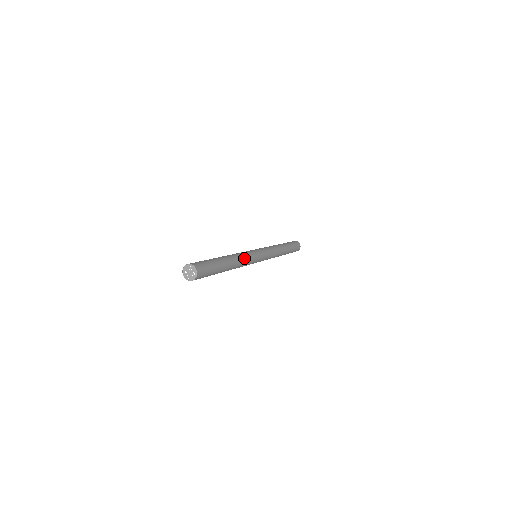
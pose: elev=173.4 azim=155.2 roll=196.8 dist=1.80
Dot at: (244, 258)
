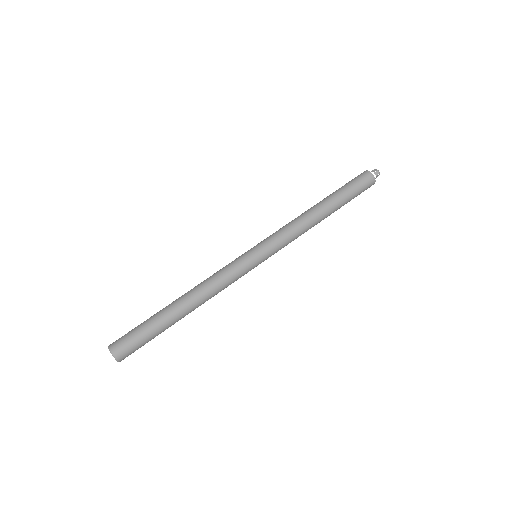
Dot at: (217, 289)
